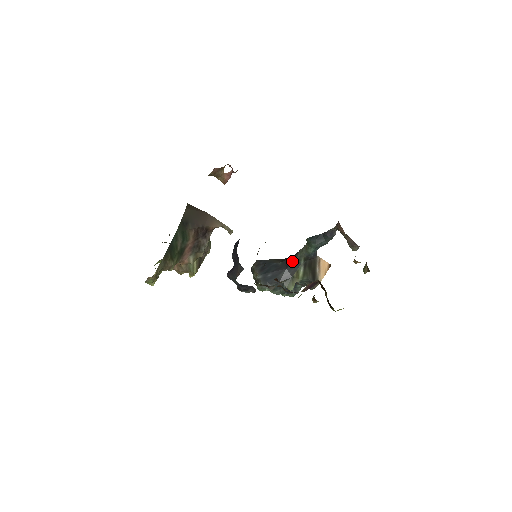
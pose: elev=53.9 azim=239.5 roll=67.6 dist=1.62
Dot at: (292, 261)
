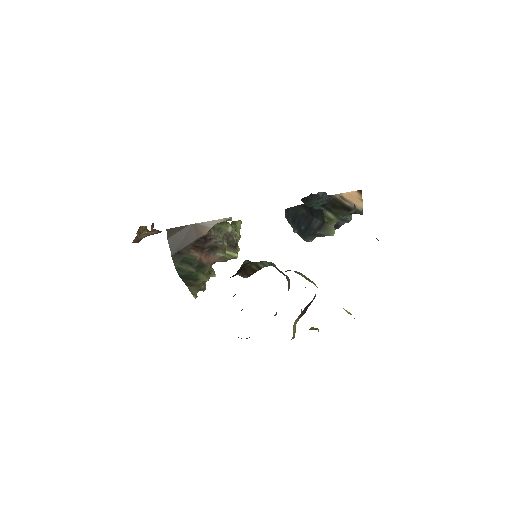
Dot at: (313, 209)
